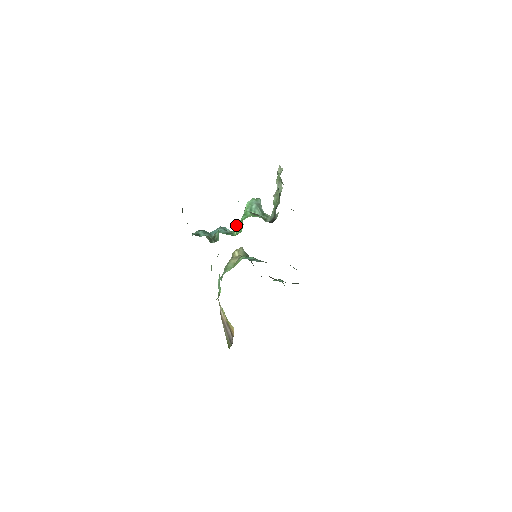
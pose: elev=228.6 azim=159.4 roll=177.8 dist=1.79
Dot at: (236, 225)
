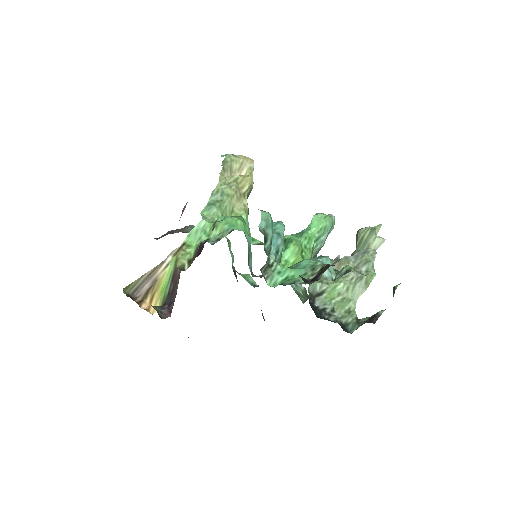
Dot at: (293, 248)
